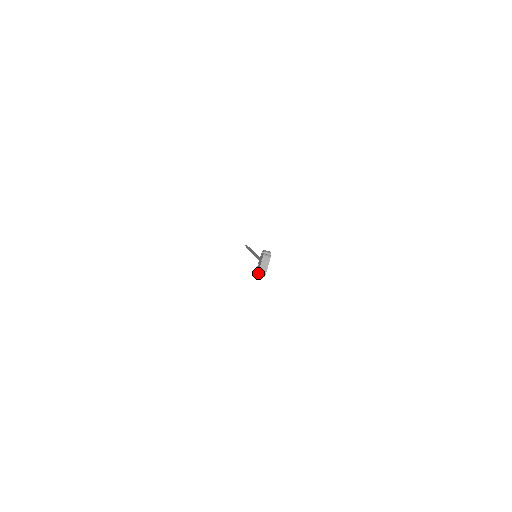
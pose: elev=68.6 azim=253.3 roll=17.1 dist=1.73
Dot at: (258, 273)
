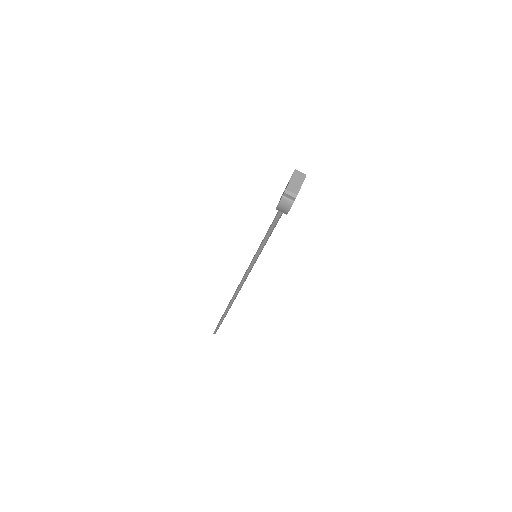
Dot at: (283, 196)
